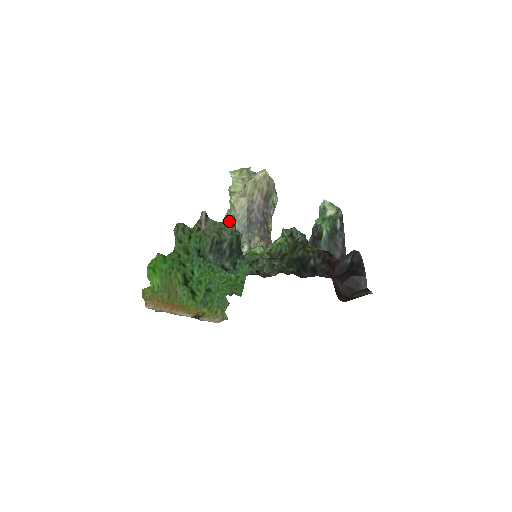
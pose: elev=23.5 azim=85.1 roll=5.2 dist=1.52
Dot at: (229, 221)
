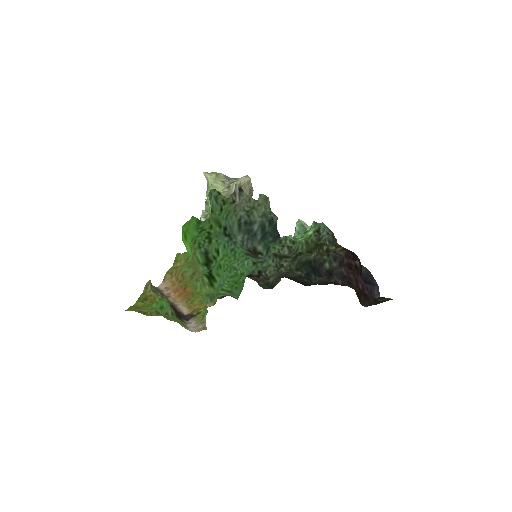
Dot at: (263, 201)
